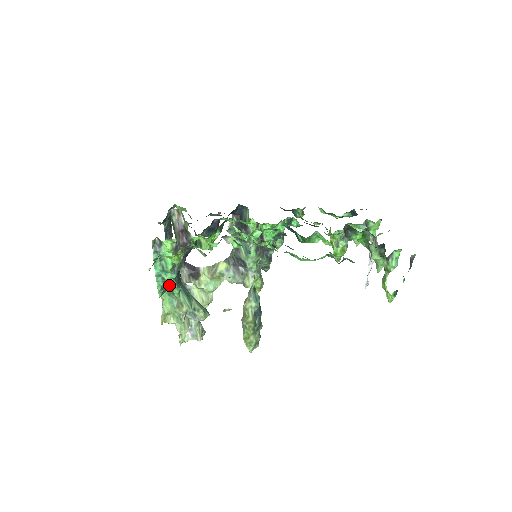
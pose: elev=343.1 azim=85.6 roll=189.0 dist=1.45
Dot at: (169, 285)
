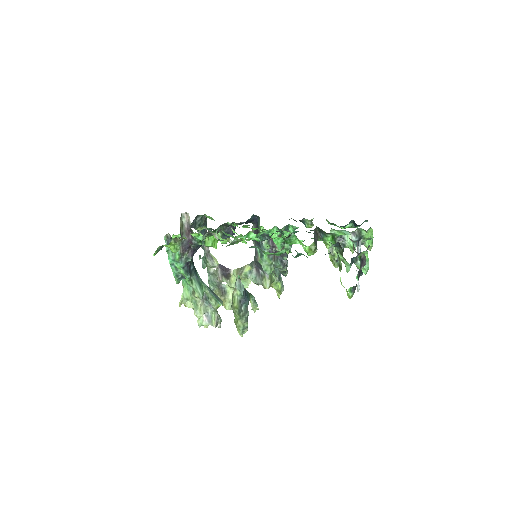
Dot at: (180, 273)
